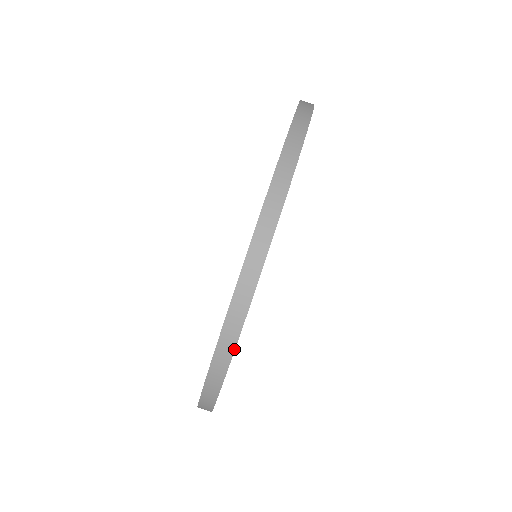
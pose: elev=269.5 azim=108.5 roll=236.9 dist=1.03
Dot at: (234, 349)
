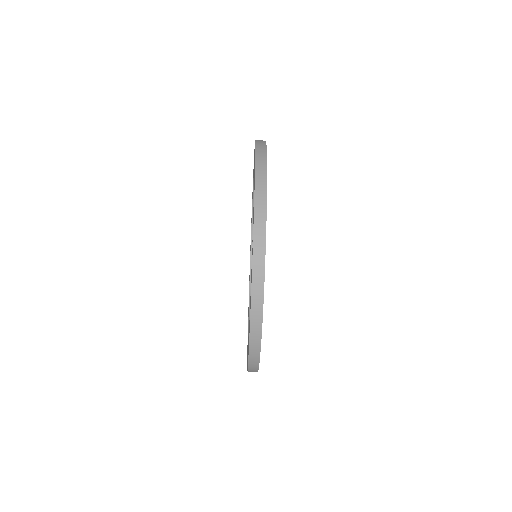
Dot at: (259, 362)
